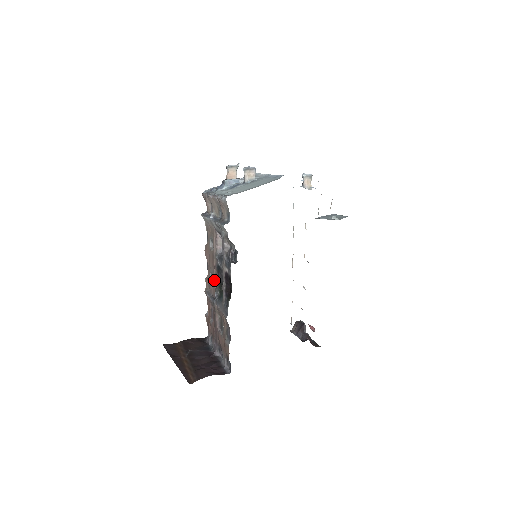
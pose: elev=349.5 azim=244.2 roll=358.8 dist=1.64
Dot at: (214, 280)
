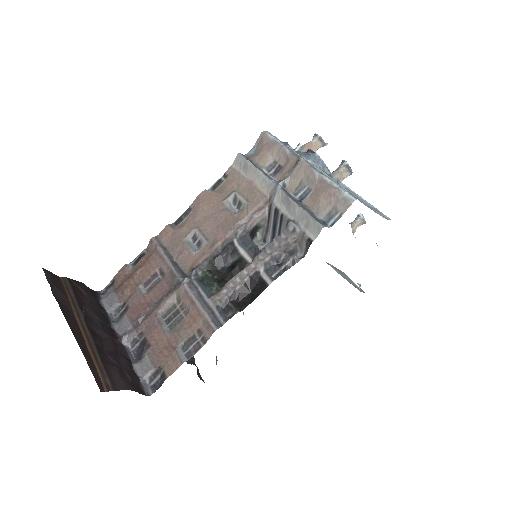
Dot at: (202, 250)
